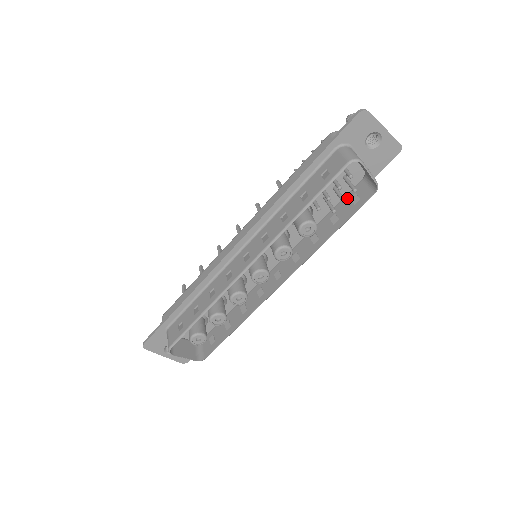
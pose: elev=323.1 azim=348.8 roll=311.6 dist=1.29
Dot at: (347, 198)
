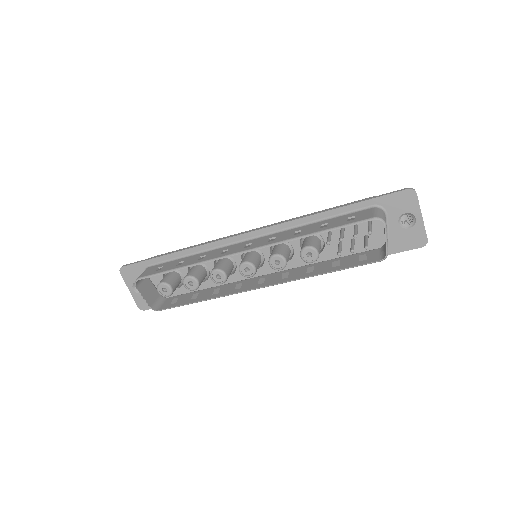
Dot at: (357, 255)
